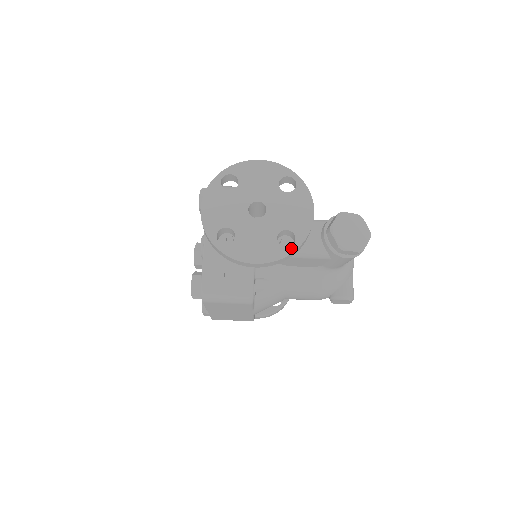
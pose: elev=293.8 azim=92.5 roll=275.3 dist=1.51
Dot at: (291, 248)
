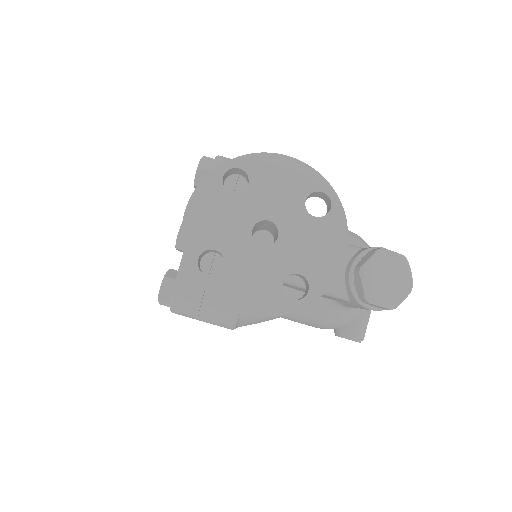
Dot at: (299, 303)
